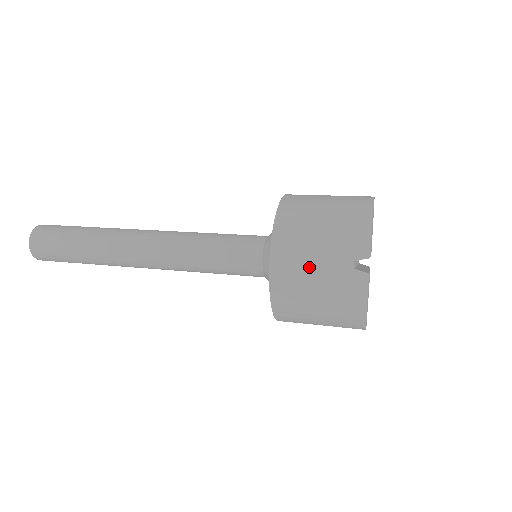
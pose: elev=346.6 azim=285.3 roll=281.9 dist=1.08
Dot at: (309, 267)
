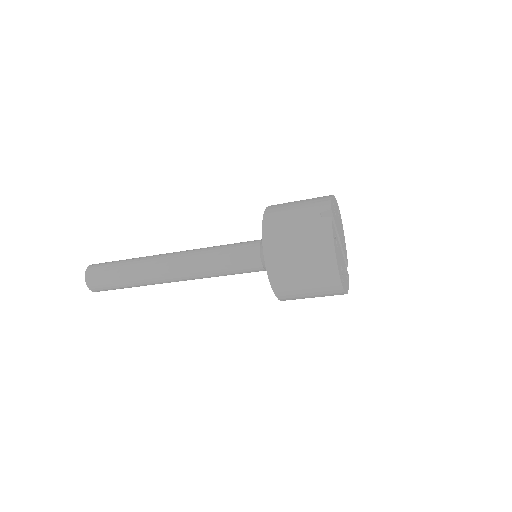
Dot at: (290, 222)
